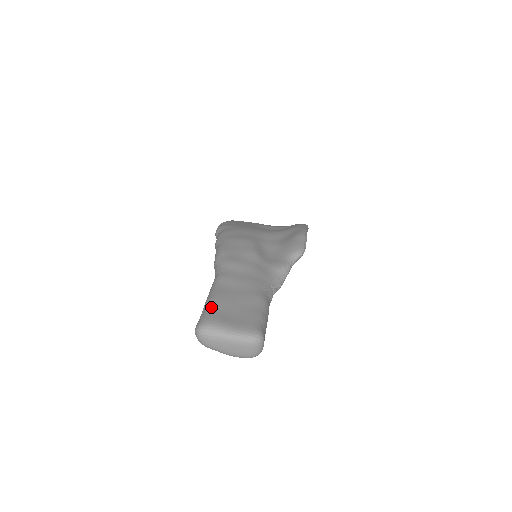
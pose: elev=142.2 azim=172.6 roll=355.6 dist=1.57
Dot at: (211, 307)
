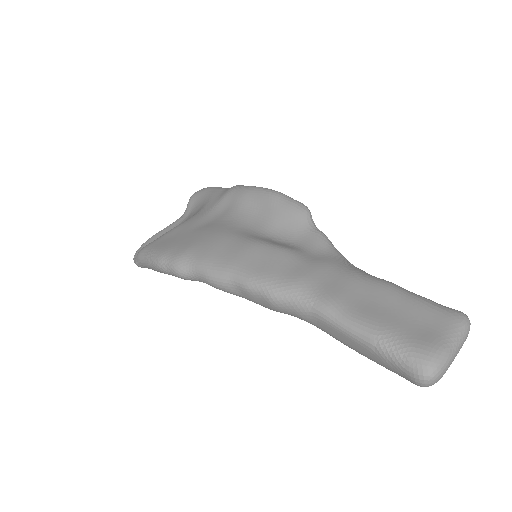
Dot at: (396, 341)
